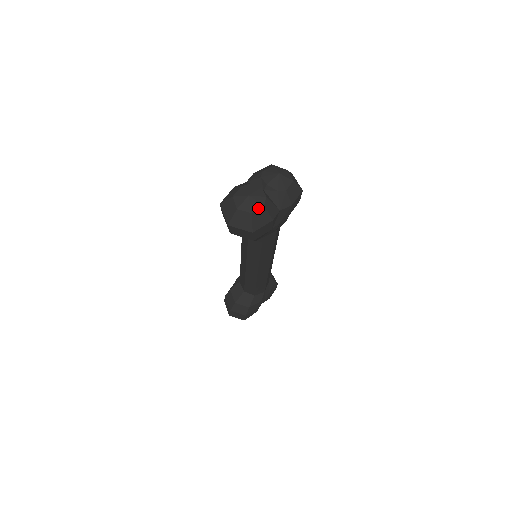
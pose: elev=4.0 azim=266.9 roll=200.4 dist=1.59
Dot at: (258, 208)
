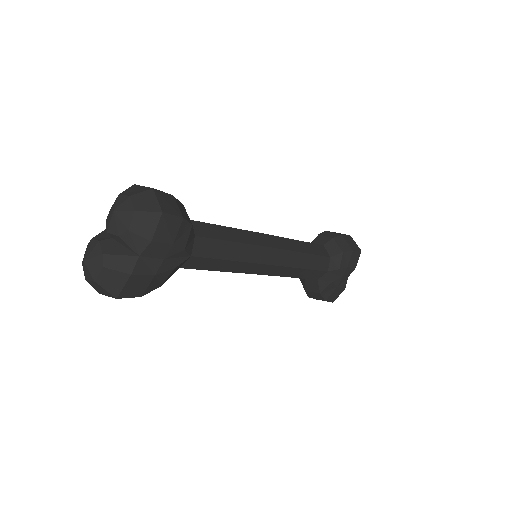
Dot at: (99, 273)
